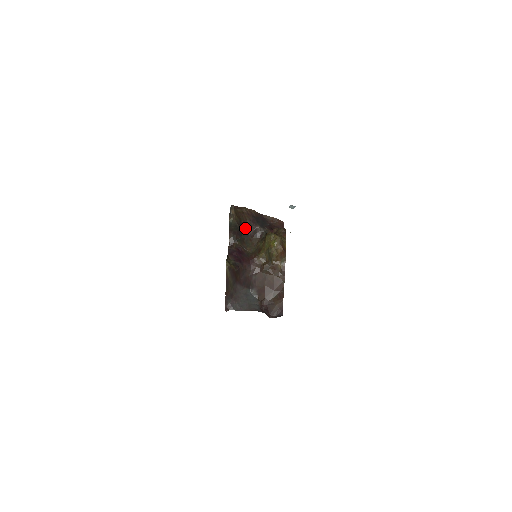
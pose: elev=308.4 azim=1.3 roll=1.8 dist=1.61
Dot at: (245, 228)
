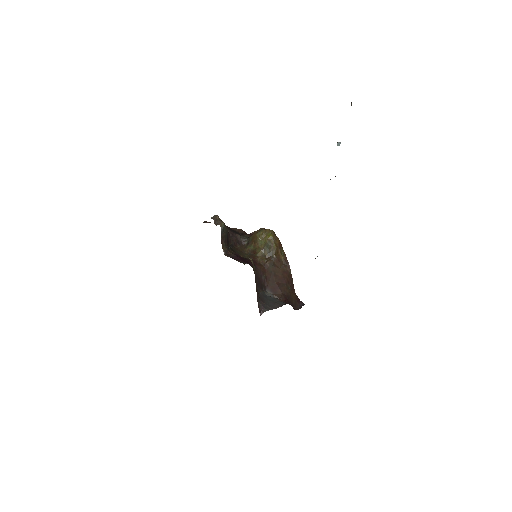
Dot at: (229, 237)
